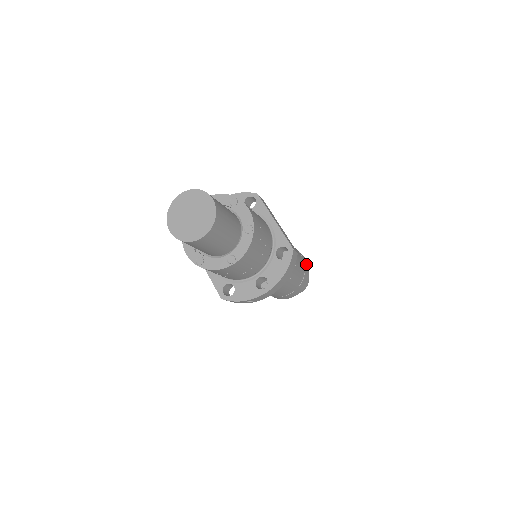
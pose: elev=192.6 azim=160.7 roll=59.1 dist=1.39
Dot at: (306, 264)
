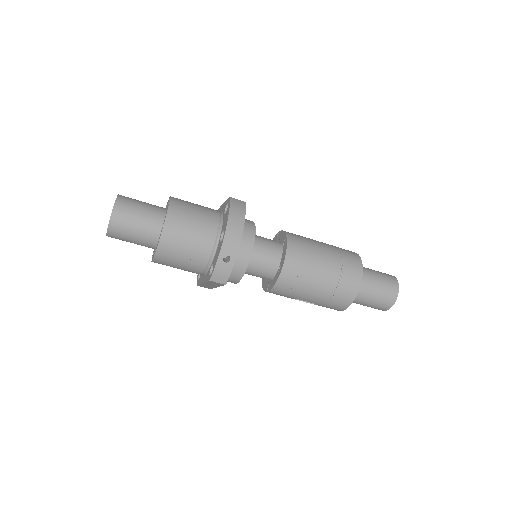
Dot at: (346, 250)
